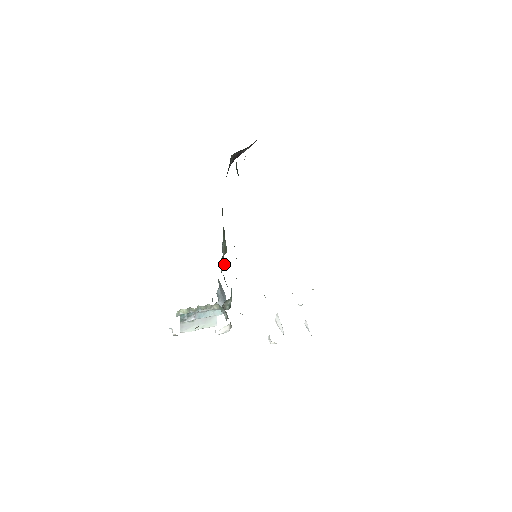
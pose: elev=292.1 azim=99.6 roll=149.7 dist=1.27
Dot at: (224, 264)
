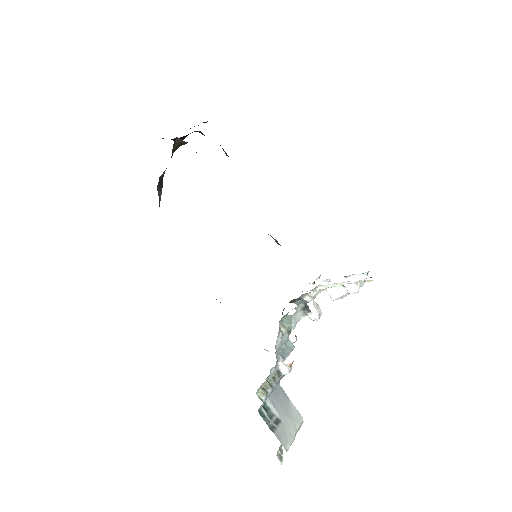
Dot at: occluded
